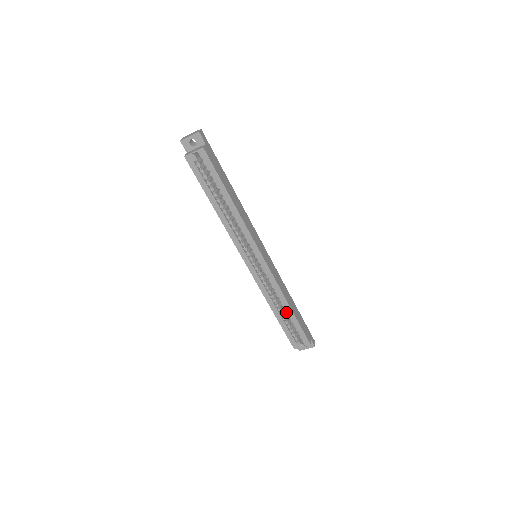
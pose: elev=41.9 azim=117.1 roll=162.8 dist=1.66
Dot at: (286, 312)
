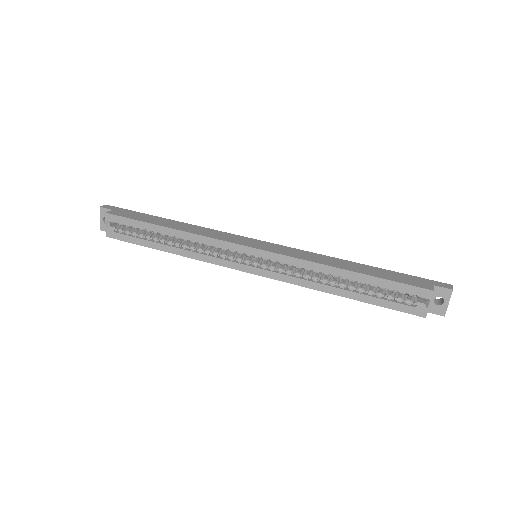
Dot at: (351, 281)
